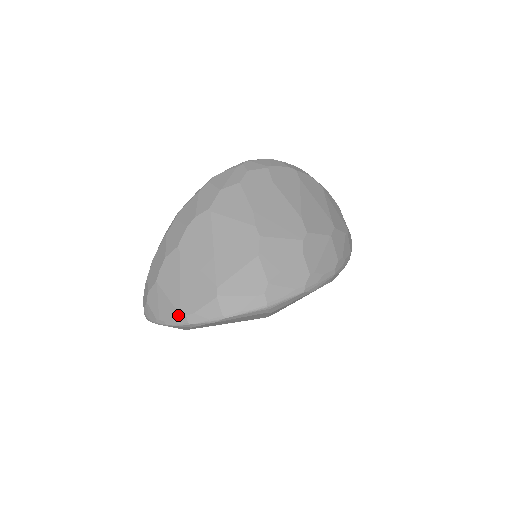
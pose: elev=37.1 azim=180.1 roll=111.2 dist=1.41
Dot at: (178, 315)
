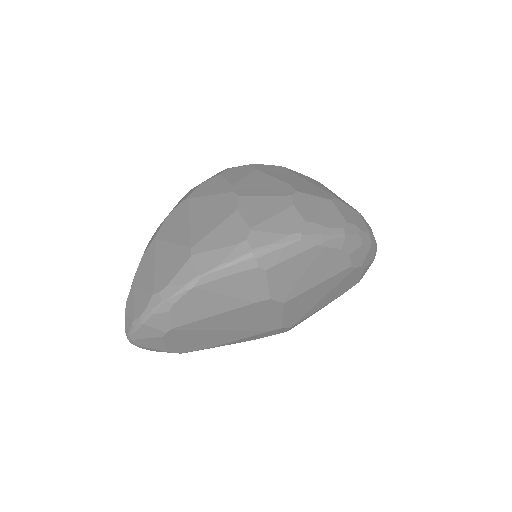
Dot at: (151, 298)
